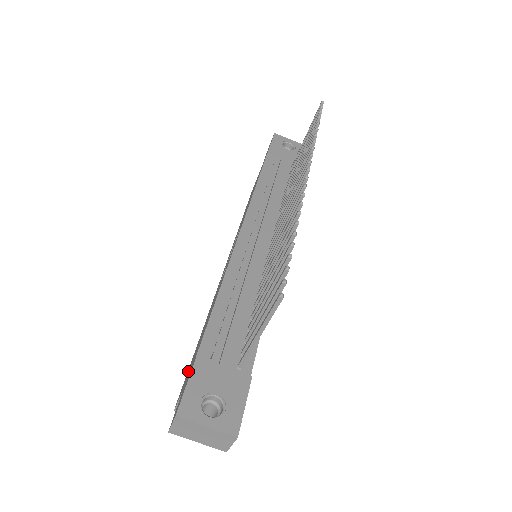
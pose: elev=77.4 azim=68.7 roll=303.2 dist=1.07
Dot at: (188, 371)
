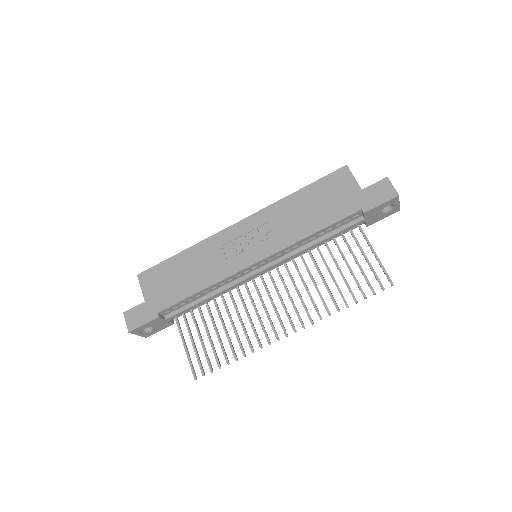
Dot at: (158, 277)
